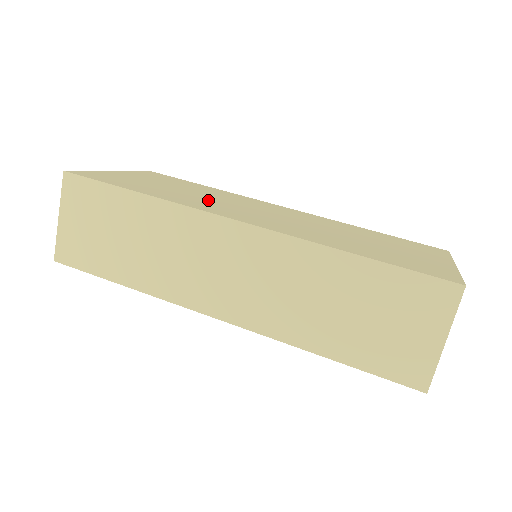
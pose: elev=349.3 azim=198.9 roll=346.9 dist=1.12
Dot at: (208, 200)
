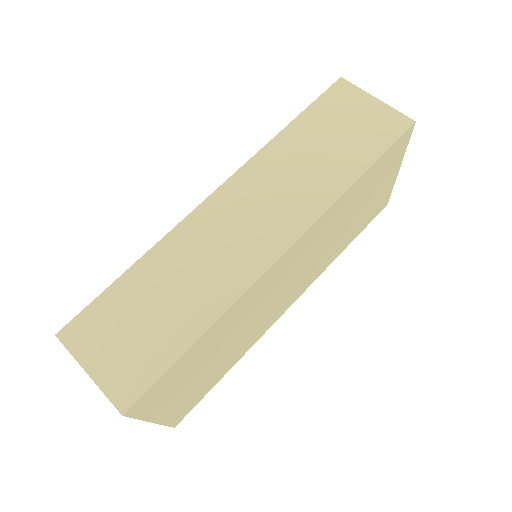
Dot at: occluded
